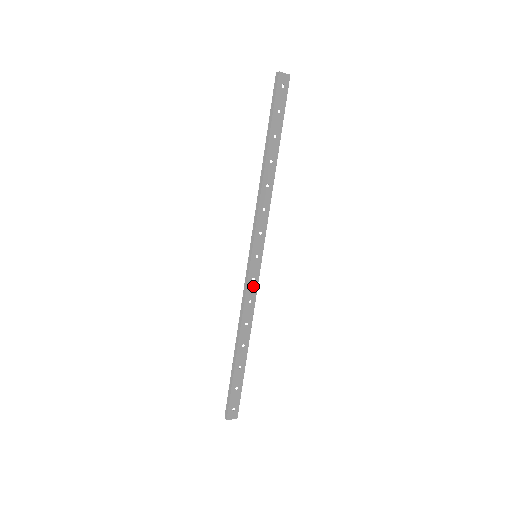
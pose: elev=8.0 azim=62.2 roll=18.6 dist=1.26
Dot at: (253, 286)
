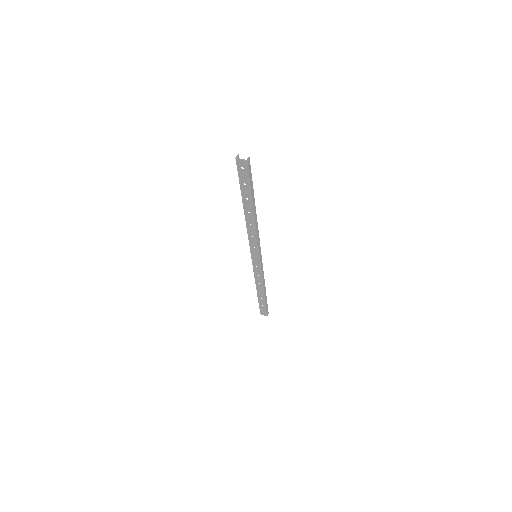
Dot at: (258, 269)
